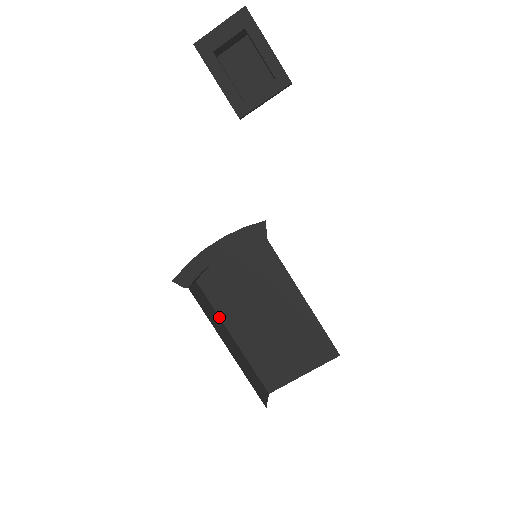
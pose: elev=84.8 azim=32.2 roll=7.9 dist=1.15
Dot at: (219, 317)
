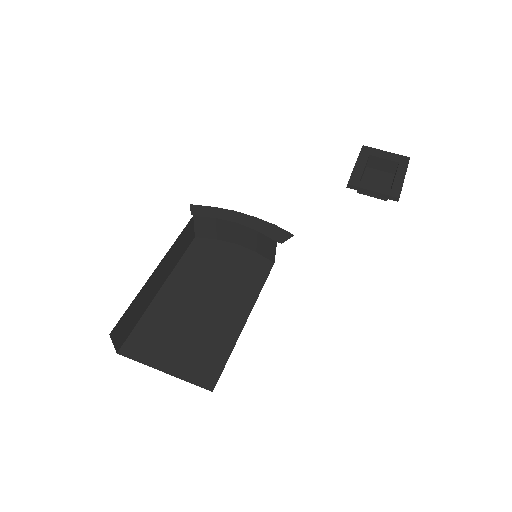
Dot at: (174, 268)
